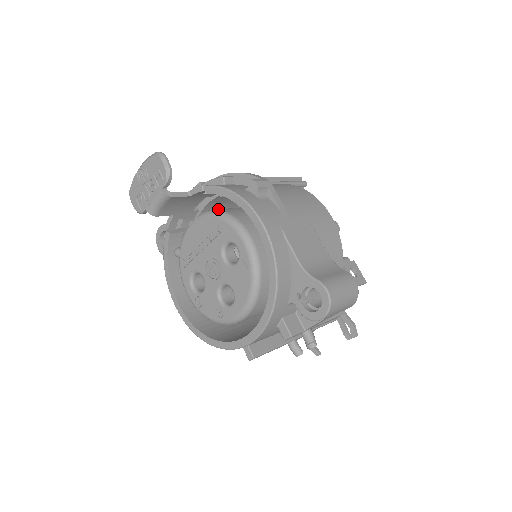
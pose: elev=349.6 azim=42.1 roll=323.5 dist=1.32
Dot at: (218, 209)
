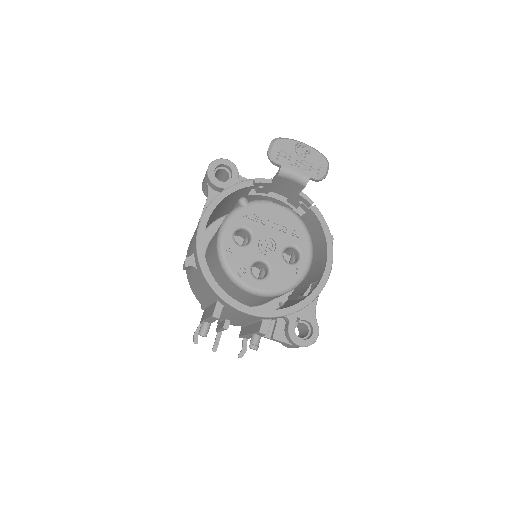
Dot at: occluded
